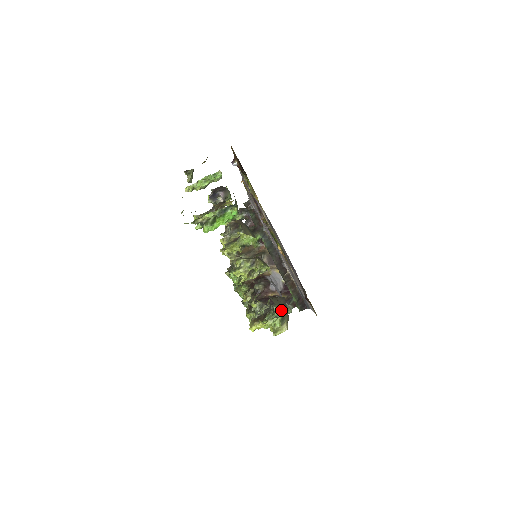
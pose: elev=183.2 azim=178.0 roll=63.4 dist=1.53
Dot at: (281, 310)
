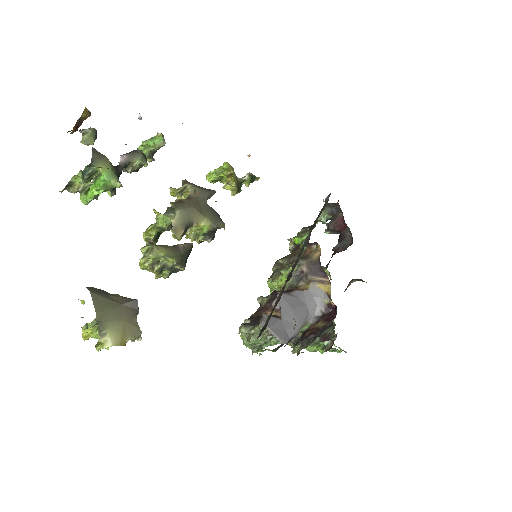
Dot at: (261, 335)
